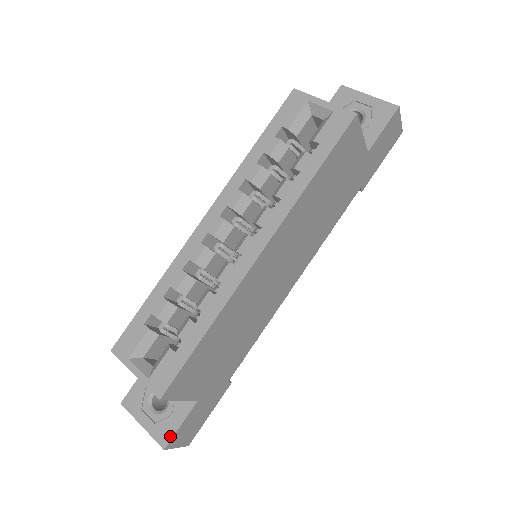
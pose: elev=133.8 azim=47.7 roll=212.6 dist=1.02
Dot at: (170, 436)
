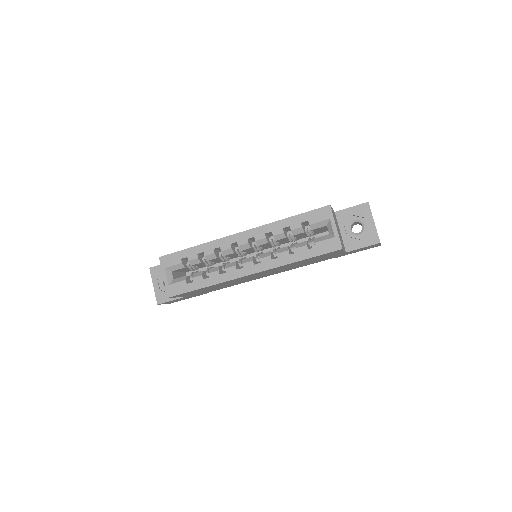
Dot at: (163, 301)
